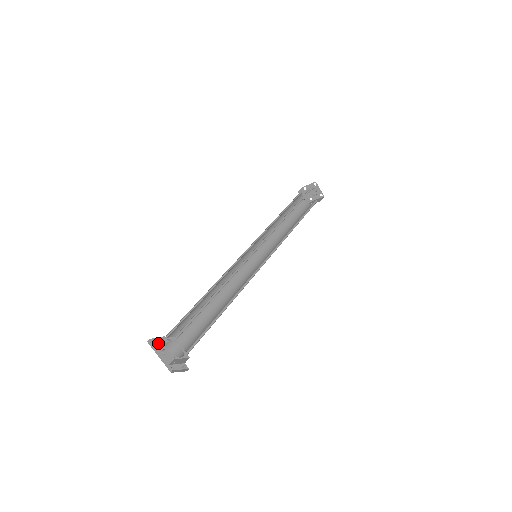
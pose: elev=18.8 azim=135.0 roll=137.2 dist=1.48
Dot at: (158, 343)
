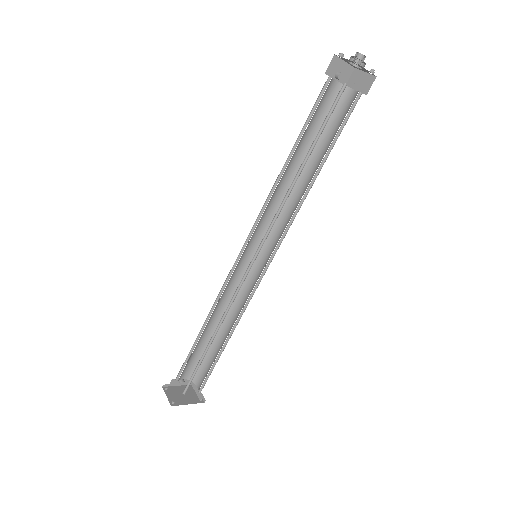
Dot at: (172, 391)
